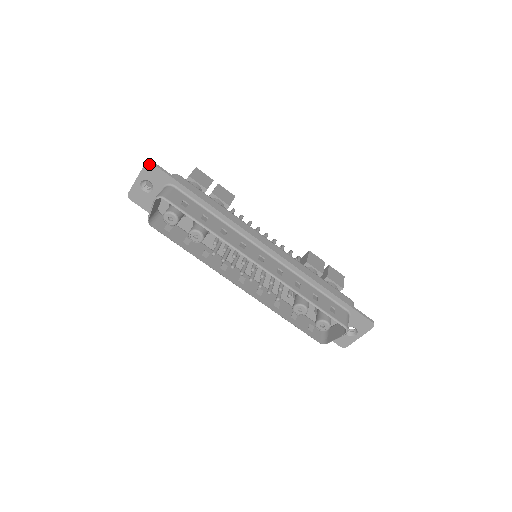
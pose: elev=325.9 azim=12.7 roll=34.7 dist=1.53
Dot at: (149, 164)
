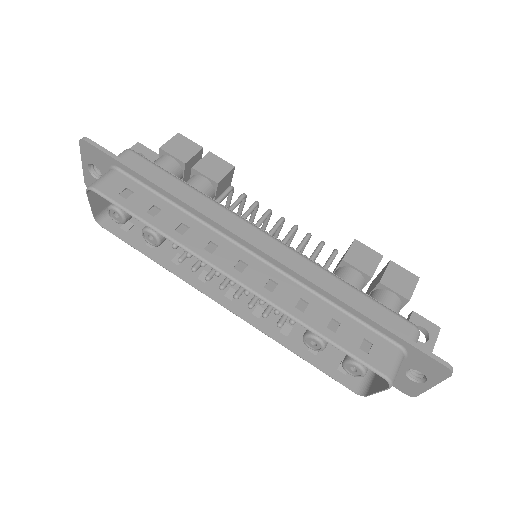
Dot at: (83, 142)
